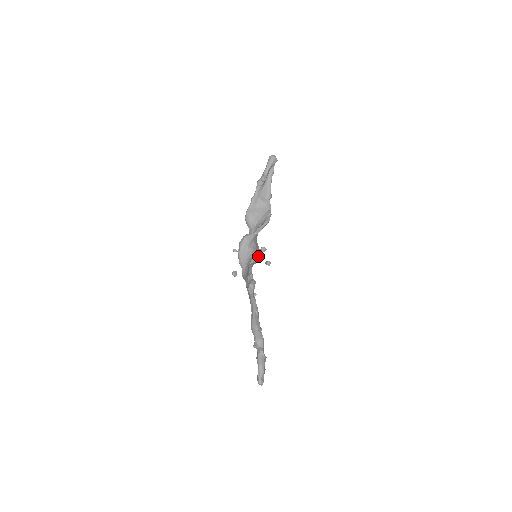
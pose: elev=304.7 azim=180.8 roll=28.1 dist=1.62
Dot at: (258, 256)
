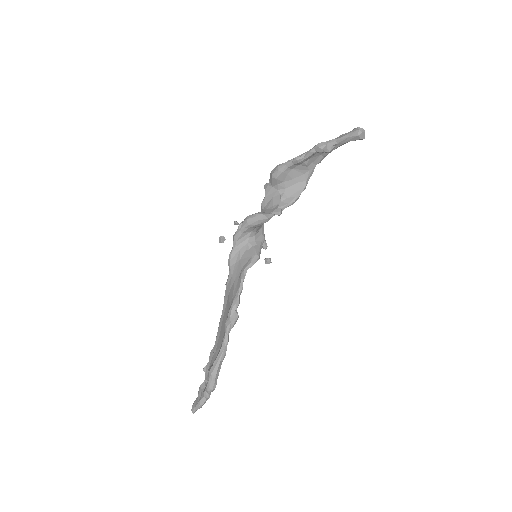
Dot at: (258, 259)
